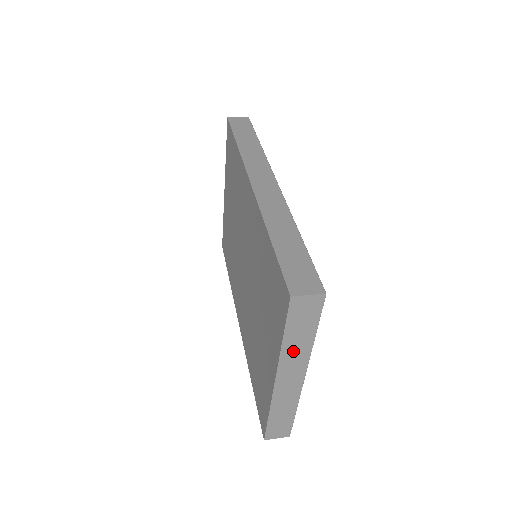
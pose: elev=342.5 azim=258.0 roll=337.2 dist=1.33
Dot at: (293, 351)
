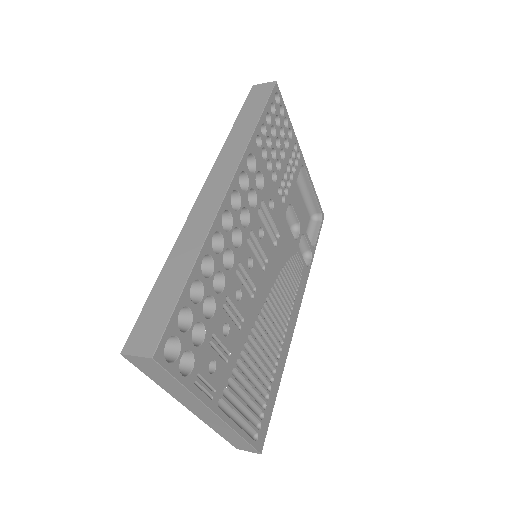
Dot at: (178, 394)
